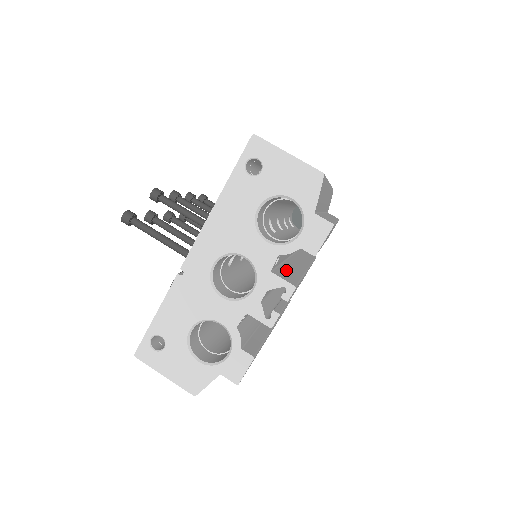
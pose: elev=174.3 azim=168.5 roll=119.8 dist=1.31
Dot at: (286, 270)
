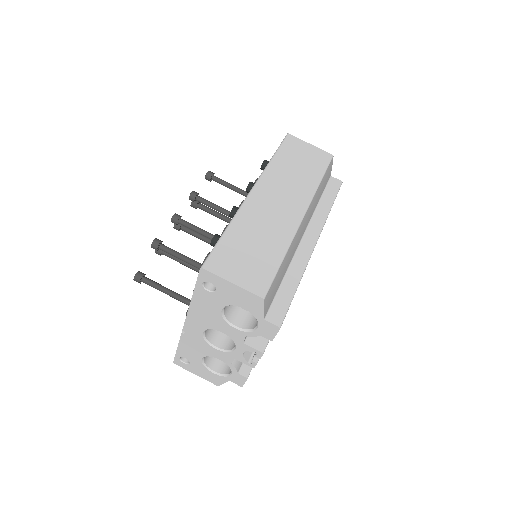
Dot at: occluded
